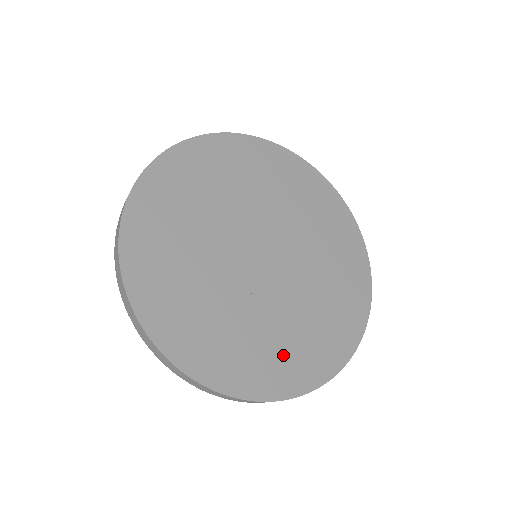
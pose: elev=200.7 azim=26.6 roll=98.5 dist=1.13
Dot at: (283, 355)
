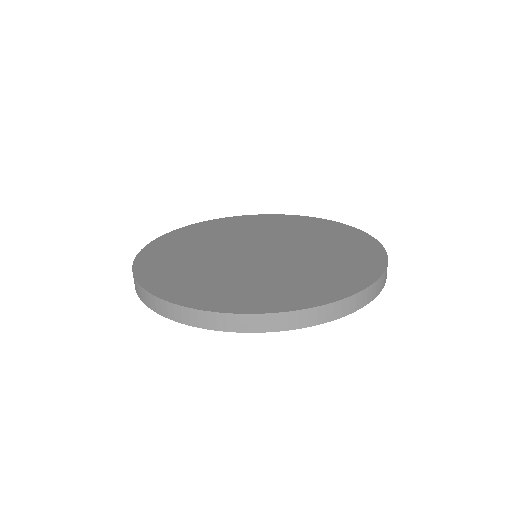
Dot at: (304, 286)
